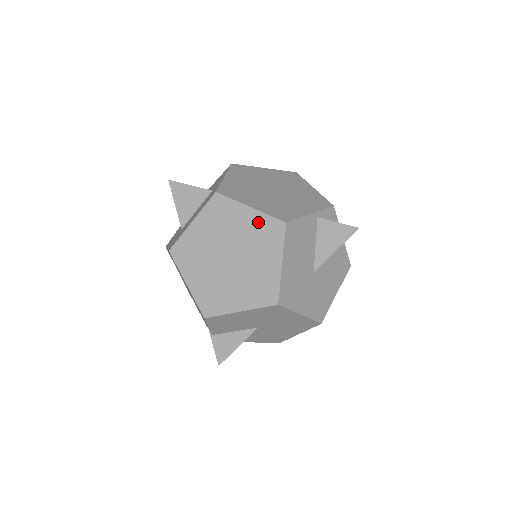
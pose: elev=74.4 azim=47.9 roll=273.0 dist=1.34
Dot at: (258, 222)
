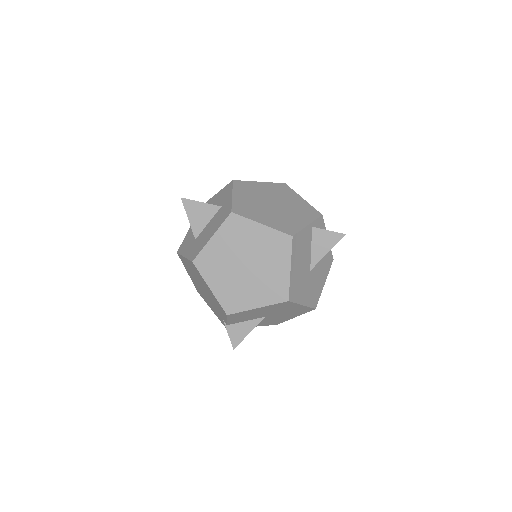
Dot at: (269, 236)
